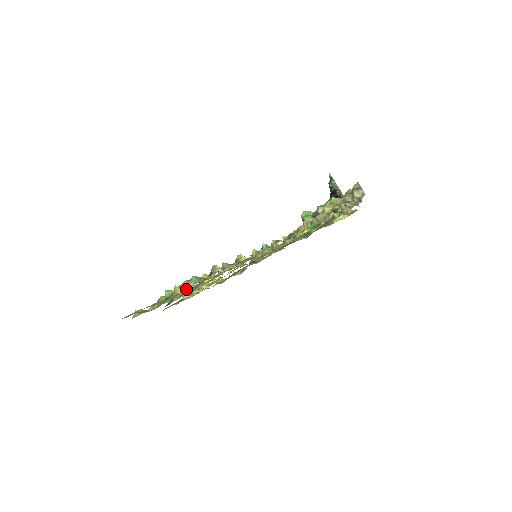
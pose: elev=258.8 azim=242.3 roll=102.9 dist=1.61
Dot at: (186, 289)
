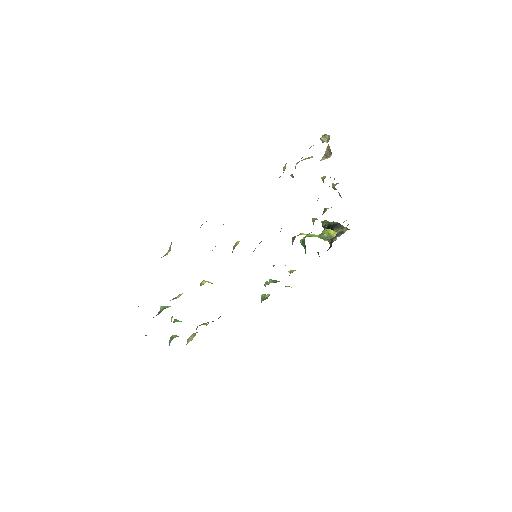
Dot at: occluded
